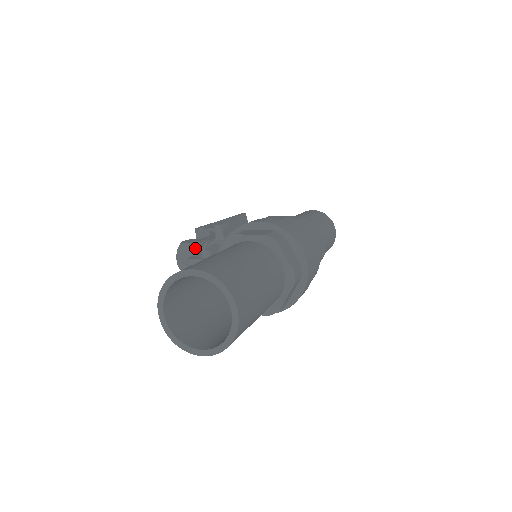
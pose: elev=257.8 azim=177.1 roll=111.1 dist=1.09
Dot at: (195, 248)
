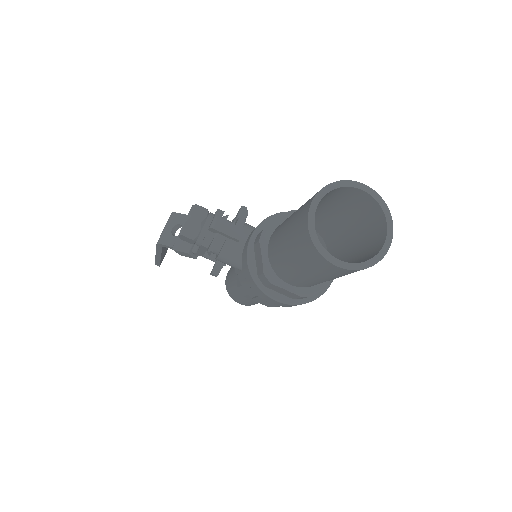
Dot at: (218, 214)
